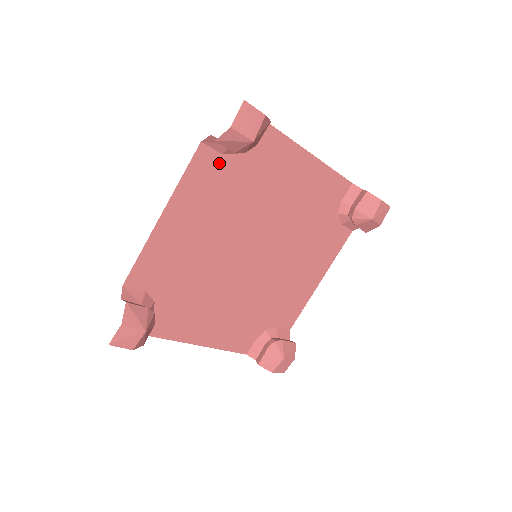
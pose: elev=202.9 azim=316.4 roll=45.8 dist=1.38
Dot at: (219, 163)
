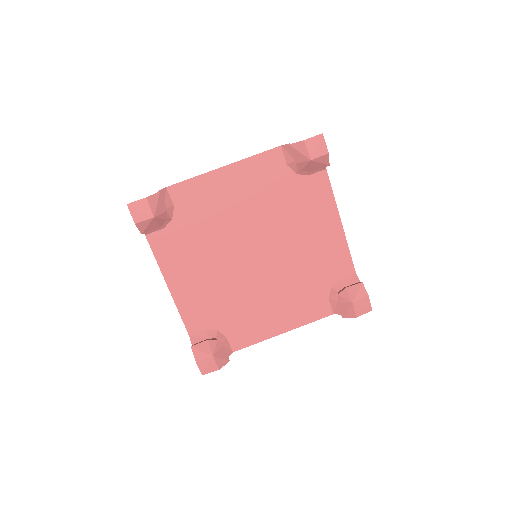
Dot at: (281, 169)
